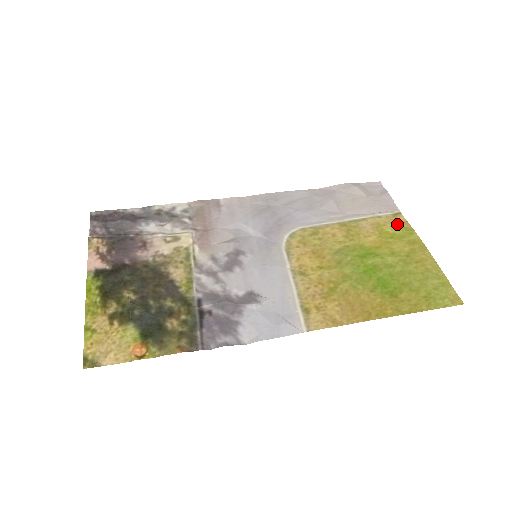
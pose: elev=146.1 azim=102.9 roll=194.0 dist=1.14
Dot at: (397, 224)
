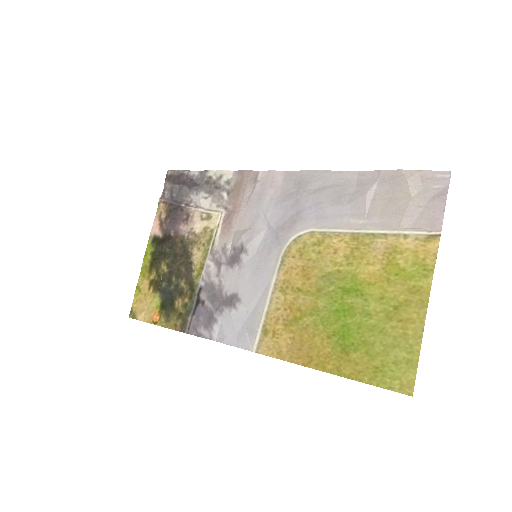
Dot at: (418, 255)
